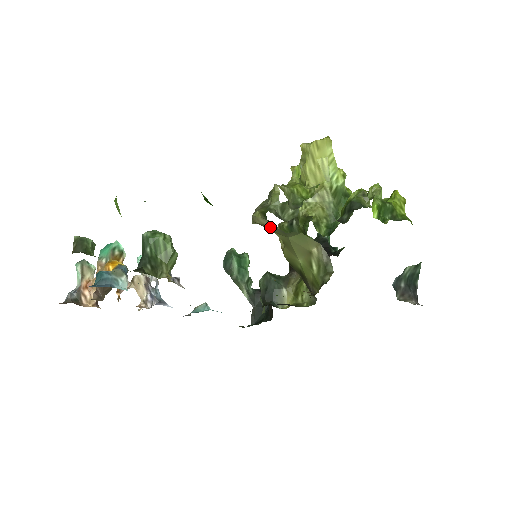
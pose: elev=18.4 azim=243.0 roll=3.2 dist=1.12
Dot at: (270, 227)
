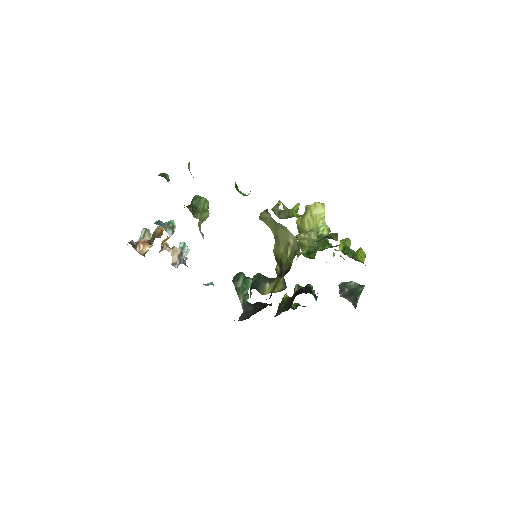
Dot at: (268, 219)
